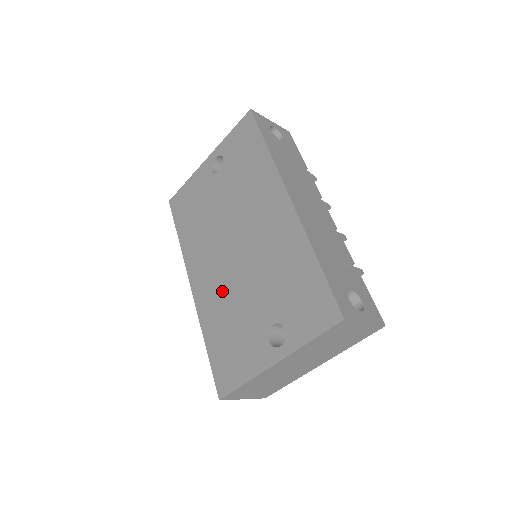
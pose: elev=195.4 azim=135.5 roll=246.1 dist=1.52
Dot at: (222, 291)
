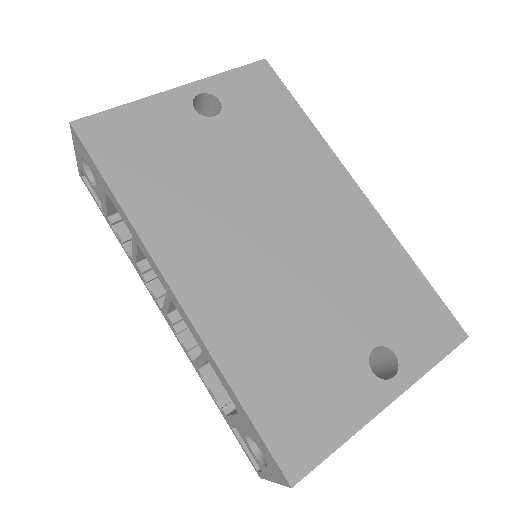
Dot at: (260, 299)
